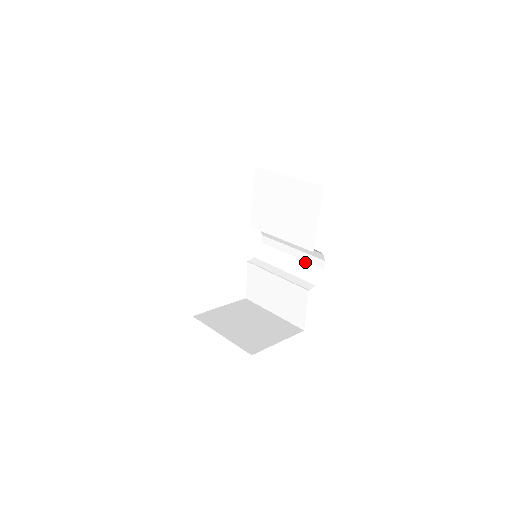
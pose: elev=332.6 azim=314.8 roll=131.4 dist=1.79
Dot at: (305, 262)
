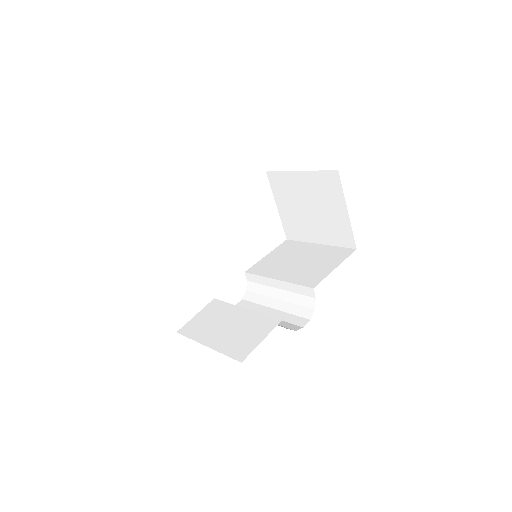
Dot at: (282, 320)
